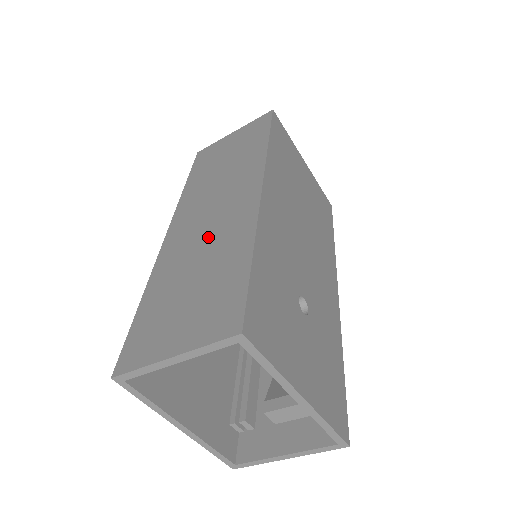
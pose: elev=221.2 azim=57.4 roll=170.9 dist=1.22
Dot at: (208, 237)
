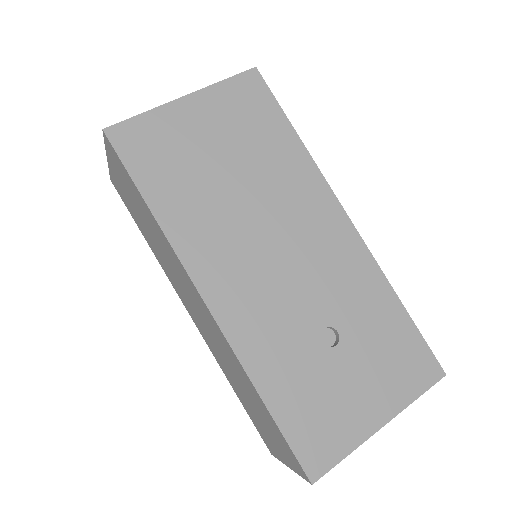
Dot at: (220, 350)
